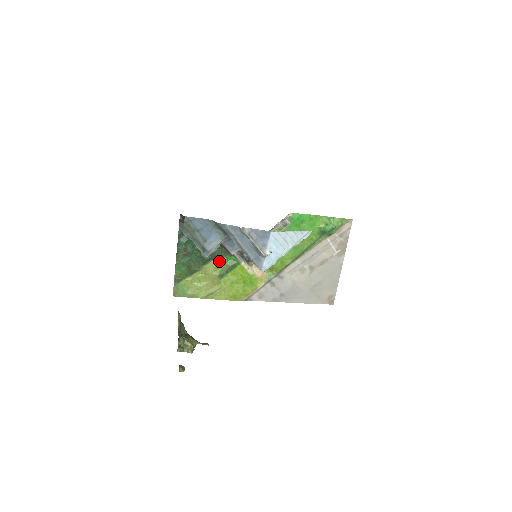
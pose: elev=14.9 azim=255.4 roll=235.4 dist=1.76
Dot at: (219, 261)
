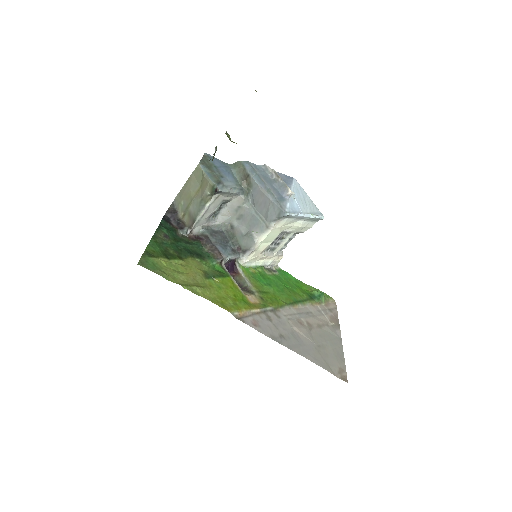
Dot at: (204, 264)
